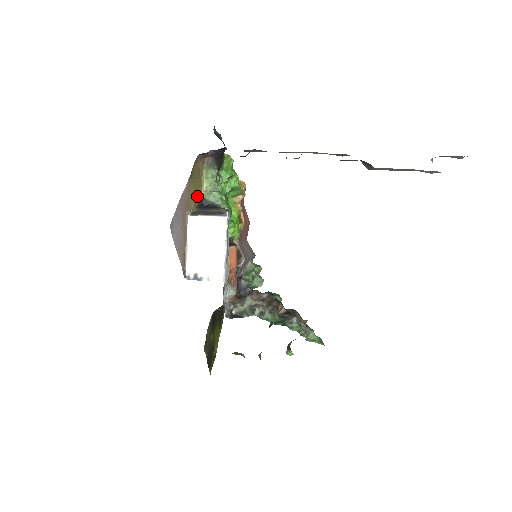
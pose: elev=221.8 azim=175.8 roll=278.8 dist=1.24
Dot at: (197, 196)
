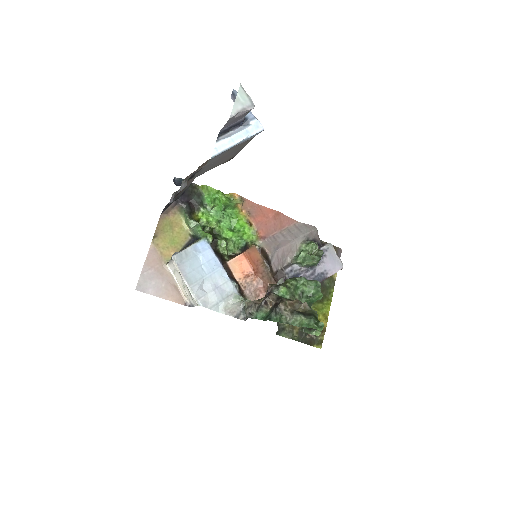
Dot at: (179, 241)
